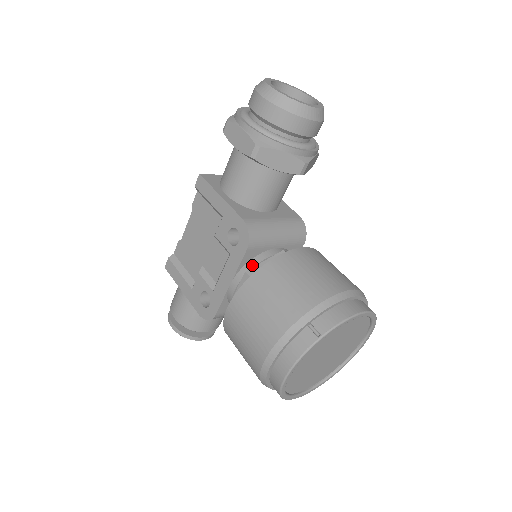
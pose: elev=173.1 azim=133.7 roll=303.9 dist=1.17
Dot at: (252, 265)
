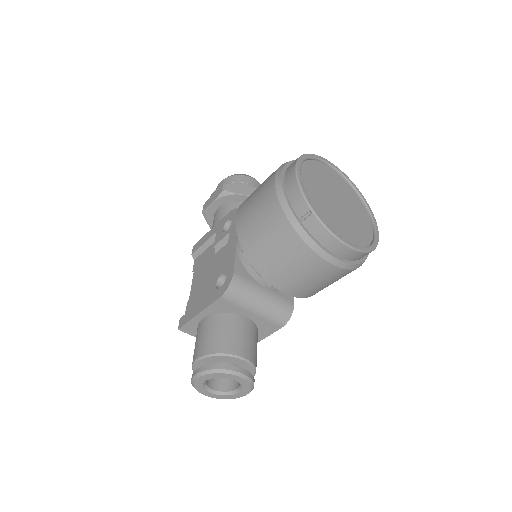
Dot at: occluded
